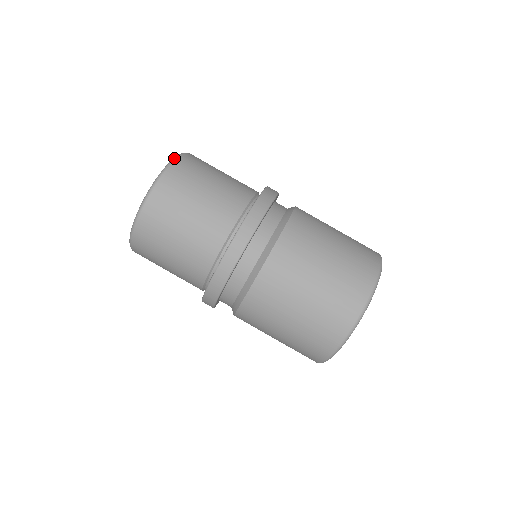
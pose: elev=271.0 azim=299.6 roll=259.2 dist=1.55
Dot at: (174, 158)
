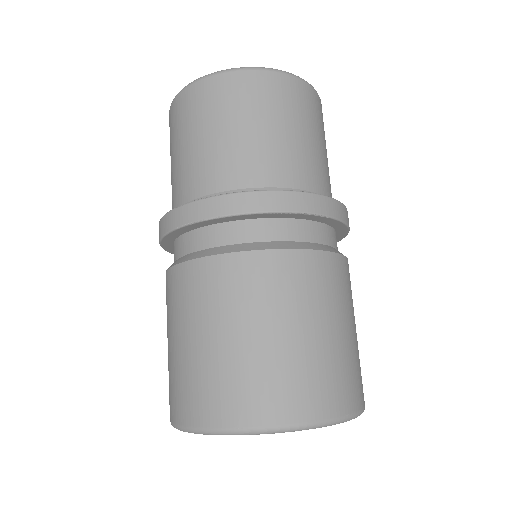
Dot at: occluded
